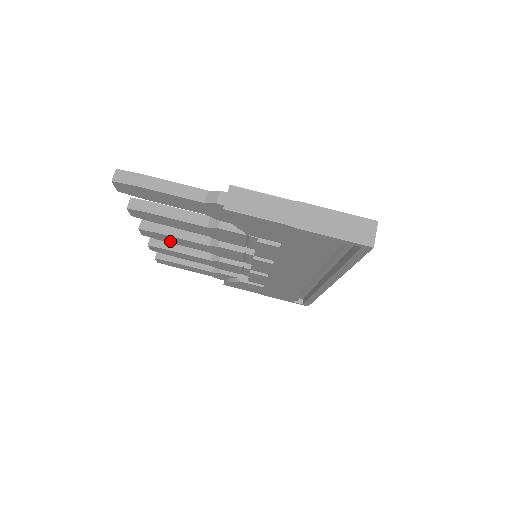
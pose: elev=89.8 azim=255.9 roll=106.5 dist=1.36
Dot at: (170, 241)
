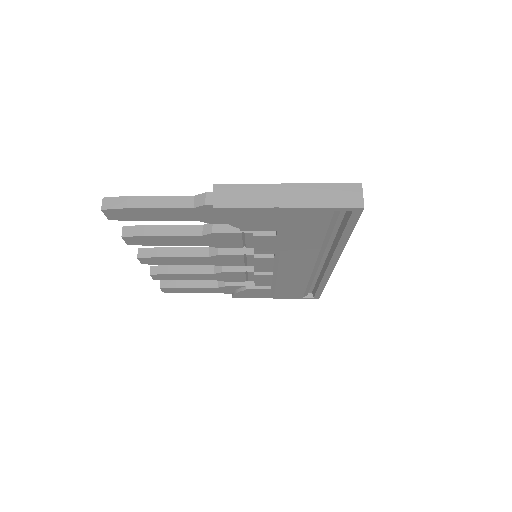
Dot at: (170, 263)
